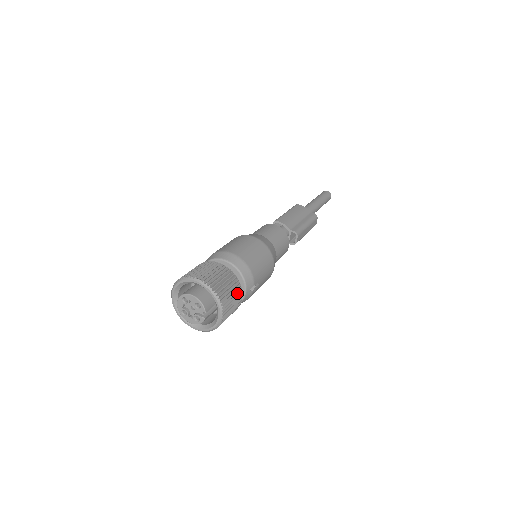
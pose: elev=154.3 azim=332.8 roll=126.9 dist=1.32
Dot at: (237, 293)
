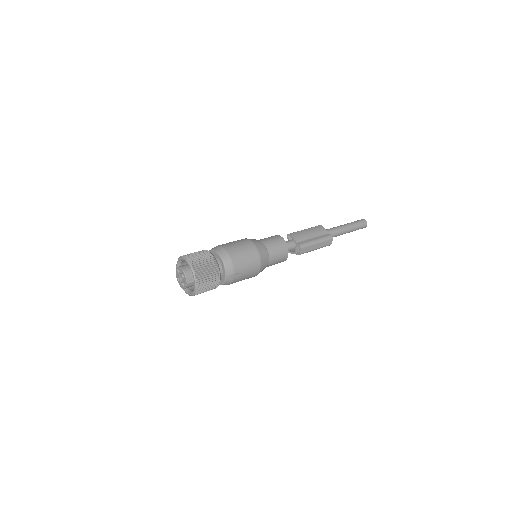
Dot at: (214, 275)
